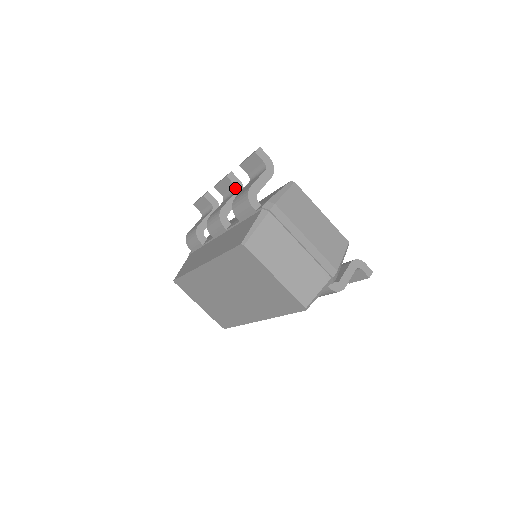
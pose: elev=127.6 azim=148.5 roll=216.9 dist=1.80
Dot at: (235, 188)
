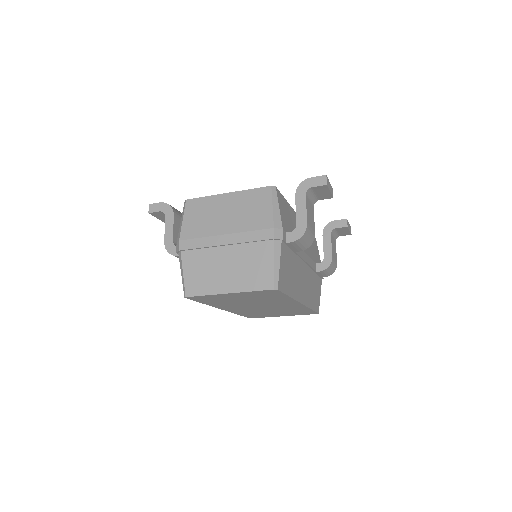
Dot at: occluded
